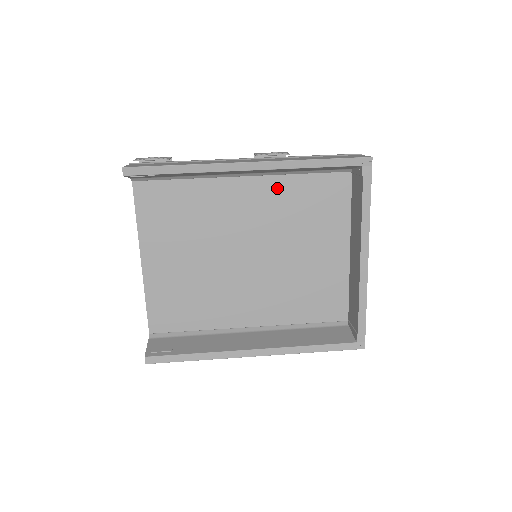
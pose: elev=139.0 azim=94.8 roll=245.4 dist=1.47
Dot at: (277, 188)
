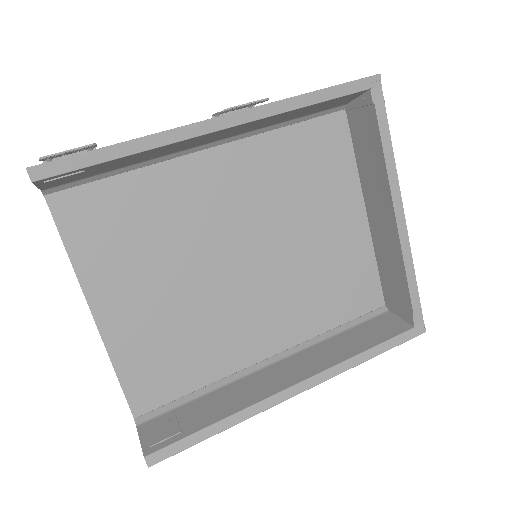
Dot at: (259, 154)
